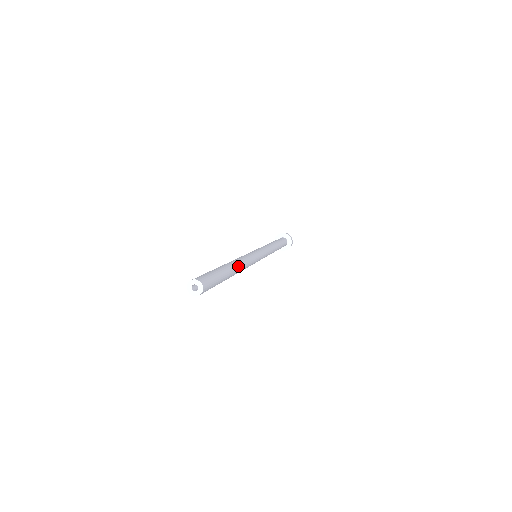
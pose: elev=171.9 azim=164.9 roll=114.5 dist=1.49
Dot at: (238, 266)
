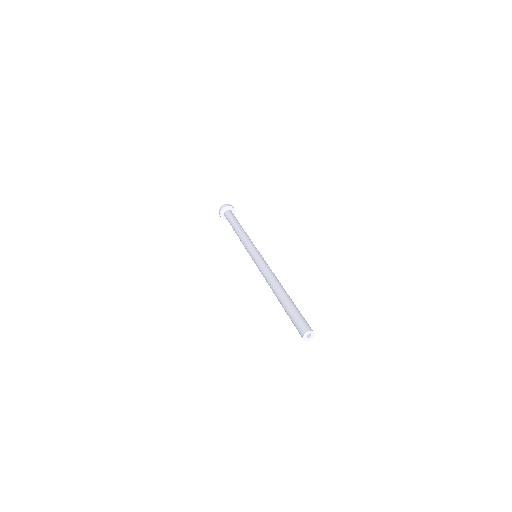
Dot at: occluded
